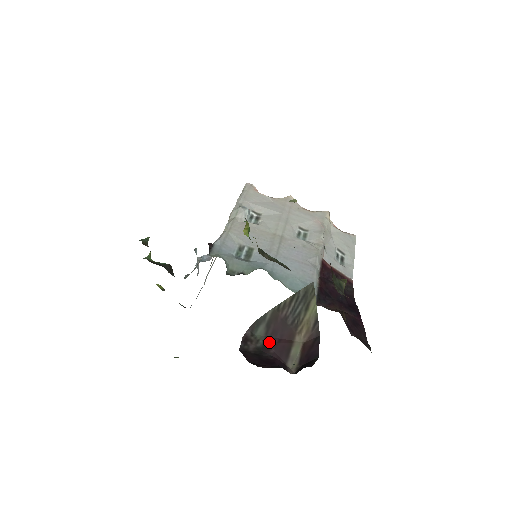
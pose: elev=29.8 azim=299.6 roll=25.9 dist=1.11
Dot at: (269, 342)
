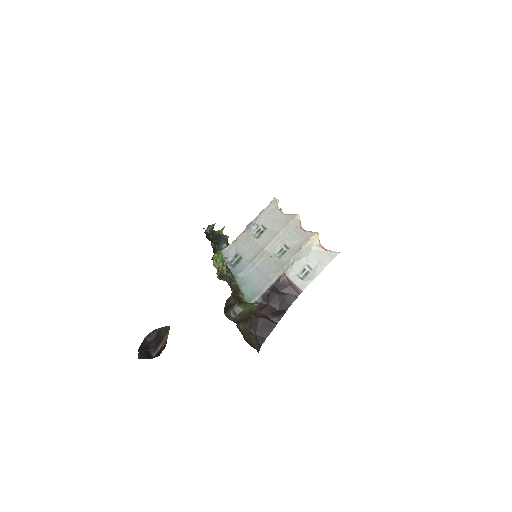
Dot at: (155, 340)
